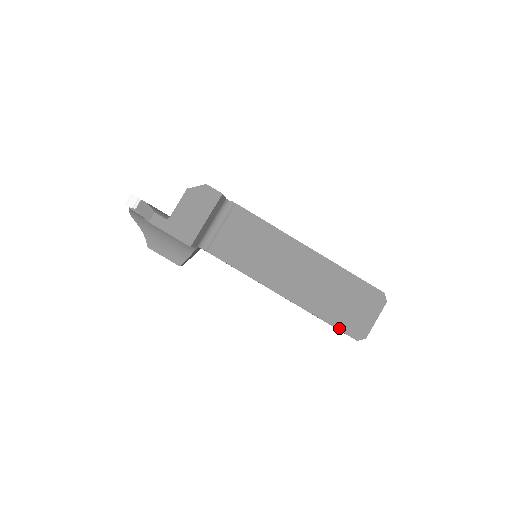
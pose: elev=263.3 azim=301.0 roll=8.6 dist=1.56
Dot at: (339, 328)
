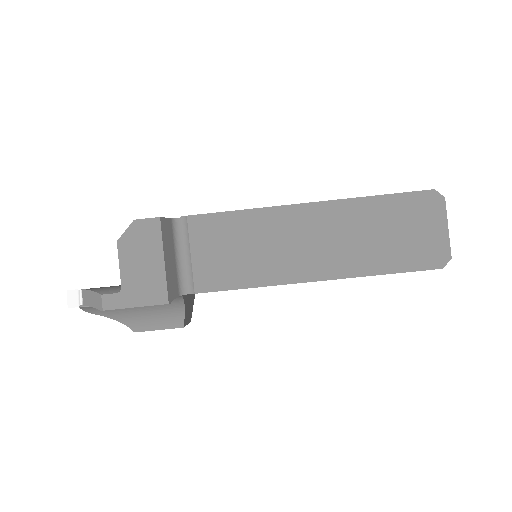
Dot at: (410, 269)
